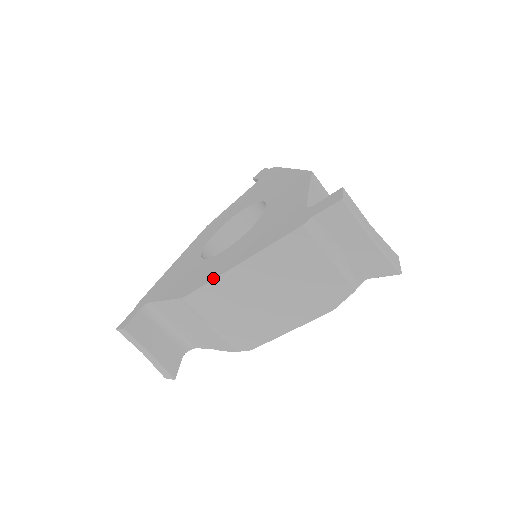
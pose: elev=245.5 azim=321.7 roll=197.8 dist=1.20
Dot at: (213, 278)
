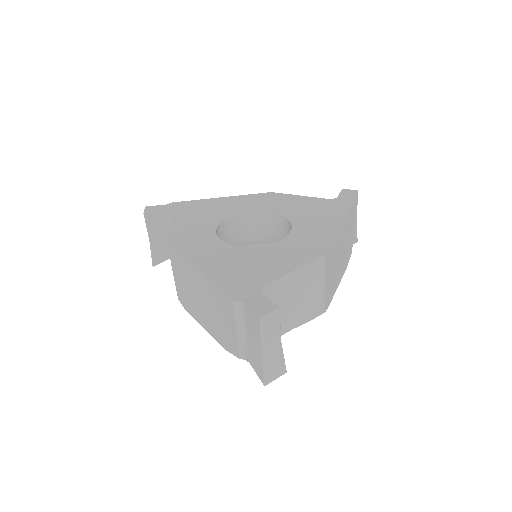
Dot at: (184, 257)
